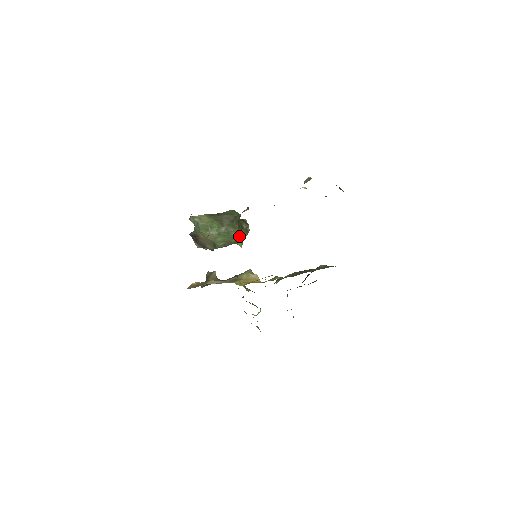
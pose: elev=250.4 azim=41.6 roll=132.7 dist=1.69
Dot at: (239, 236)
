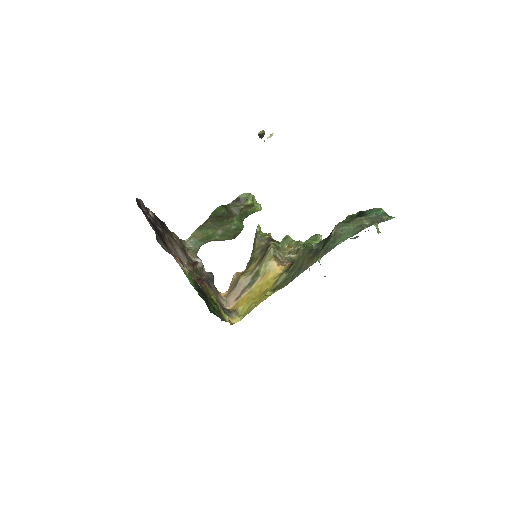
Dot at: (240, 225)
